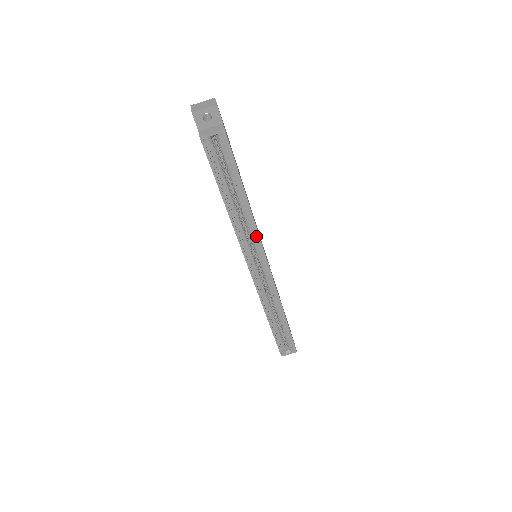
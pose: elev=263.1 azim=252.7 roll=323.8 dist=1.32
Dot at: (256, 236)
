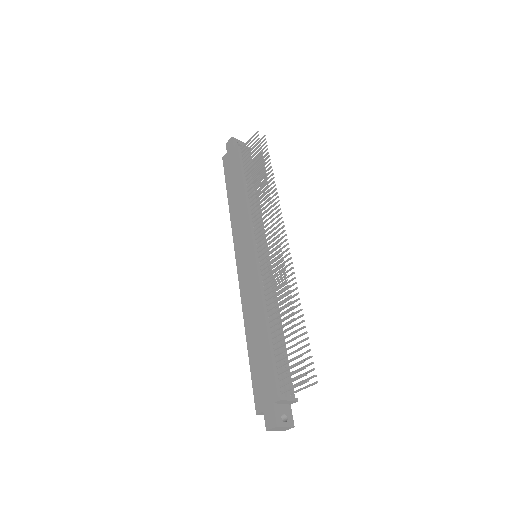
Dot at: occluded
